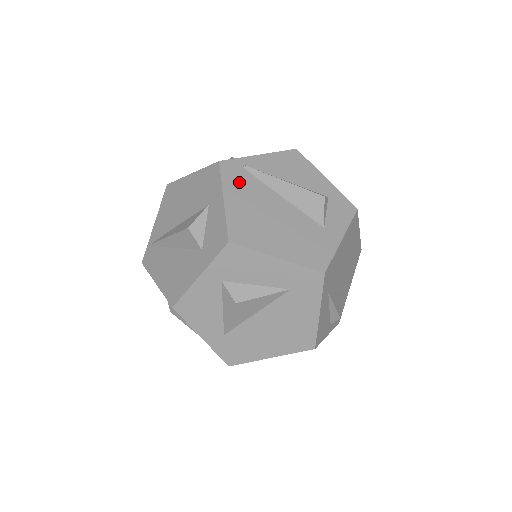
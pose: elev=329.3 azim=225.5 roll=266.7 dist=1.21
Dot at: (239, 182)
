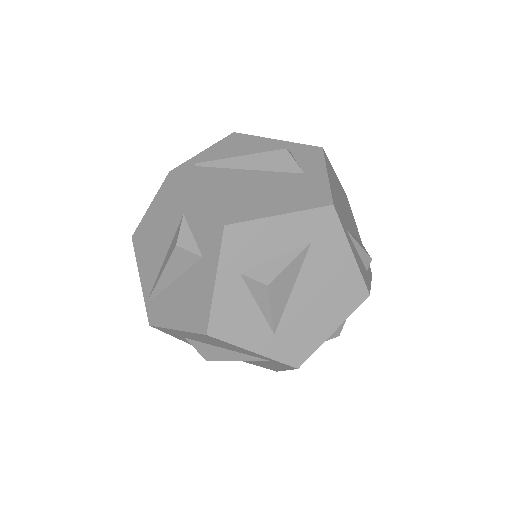
Dot at: (200, 178)
